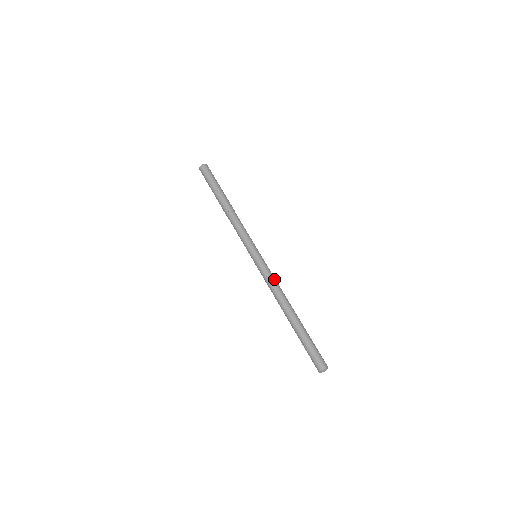
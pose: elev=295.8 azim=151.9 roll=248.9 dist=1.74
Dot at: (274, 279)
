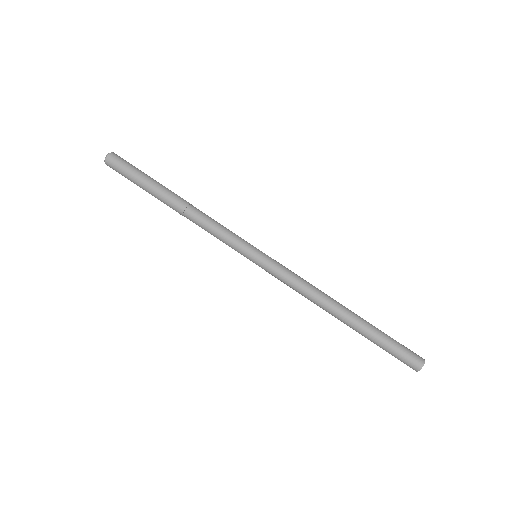
Dot at: (299, 277)
